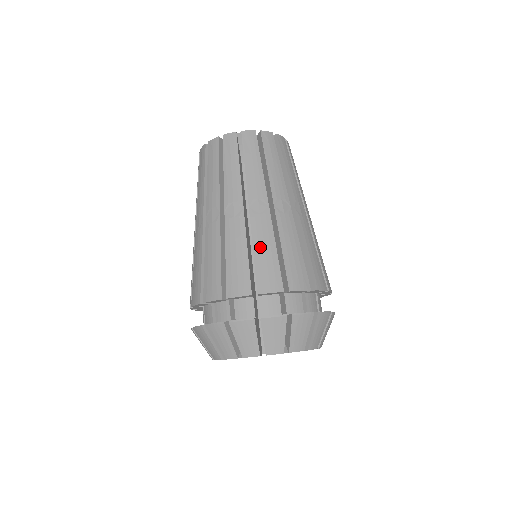
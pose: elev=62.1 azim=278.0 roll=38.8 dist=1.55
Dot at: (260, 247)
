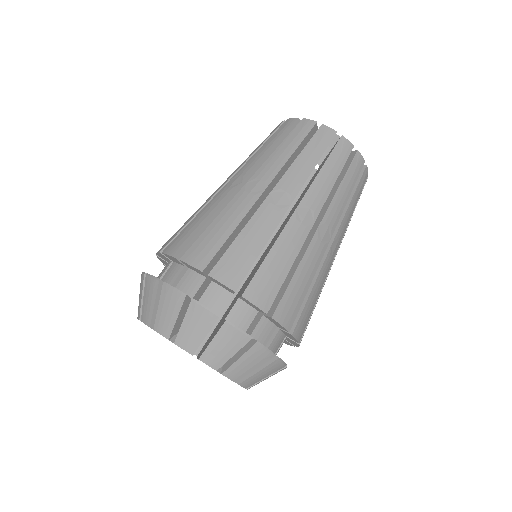
Dot at: (278, 254)
